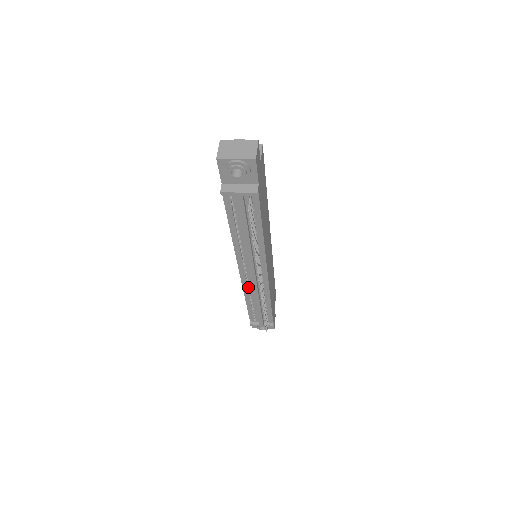
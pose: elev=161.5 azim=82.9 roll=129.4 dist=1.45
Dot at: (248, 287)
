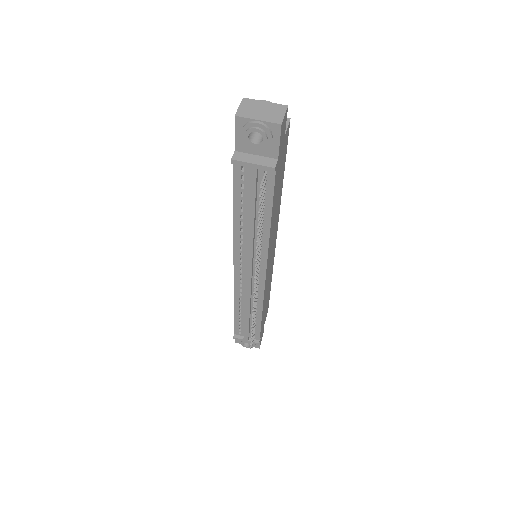
Dot at: (240, 291)
